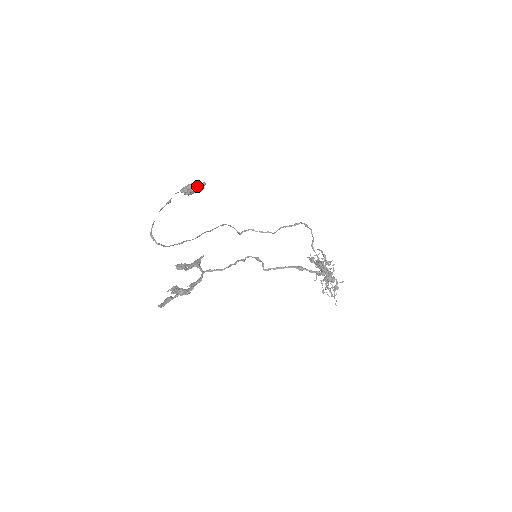
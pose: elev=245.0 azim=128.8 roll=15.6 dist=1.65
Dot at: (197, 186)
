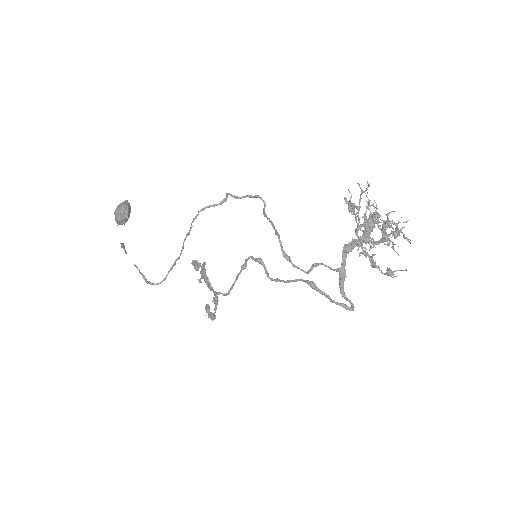
Dot at: (123, 223)
